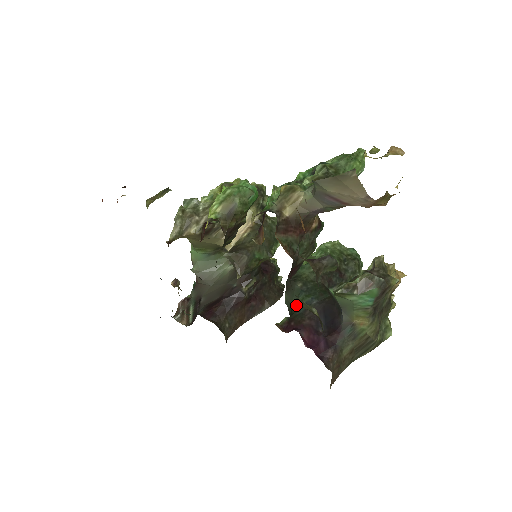
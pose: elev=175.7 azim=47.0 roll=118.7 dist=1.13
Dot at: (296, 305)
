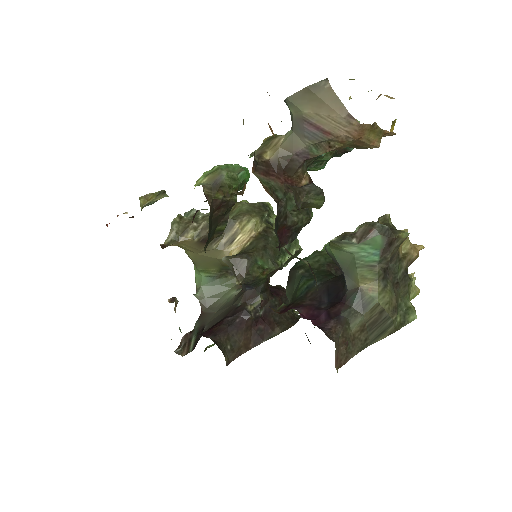
Dot at: (297, 291)
